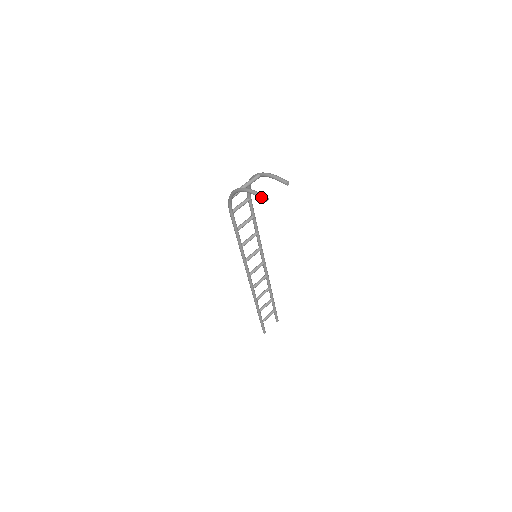
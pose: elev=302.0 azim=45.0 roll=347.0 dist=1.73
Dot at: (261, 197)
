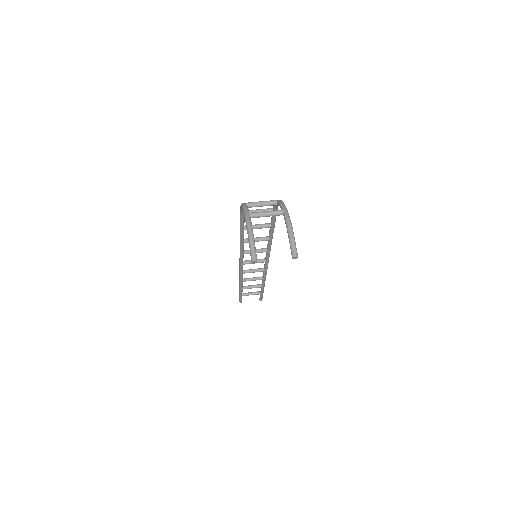
Dot at: (251, 253)
